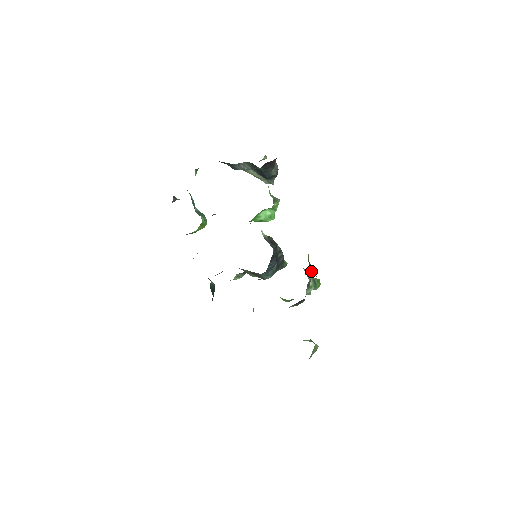
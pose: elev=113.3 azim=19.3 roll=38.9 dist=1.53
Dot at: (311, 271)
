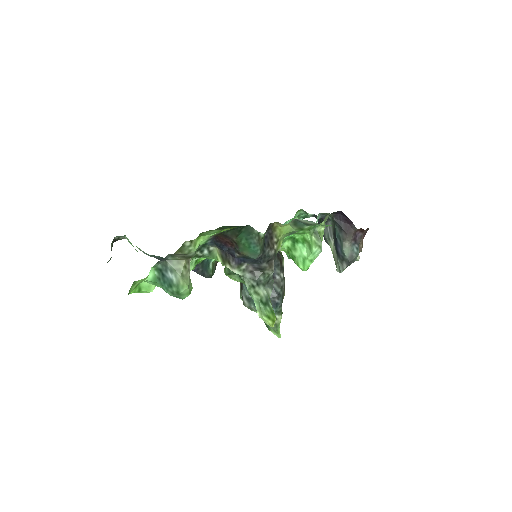
Dot at: (271, 266)
